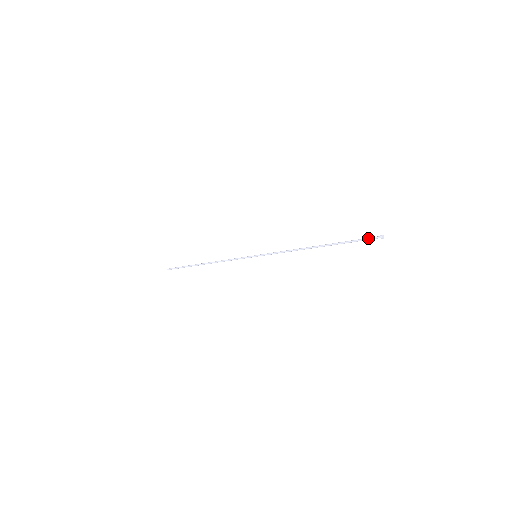
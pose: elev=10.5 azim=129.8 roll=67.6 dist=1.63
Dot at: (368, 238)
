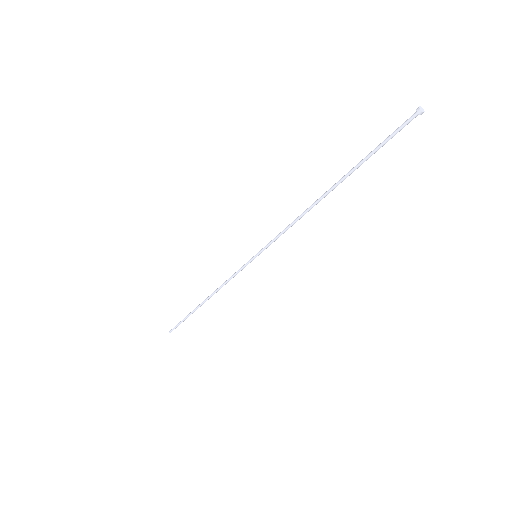
Dot at: (398, 127)
